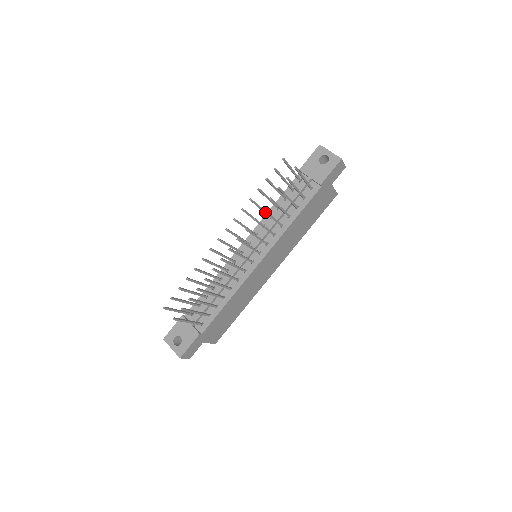
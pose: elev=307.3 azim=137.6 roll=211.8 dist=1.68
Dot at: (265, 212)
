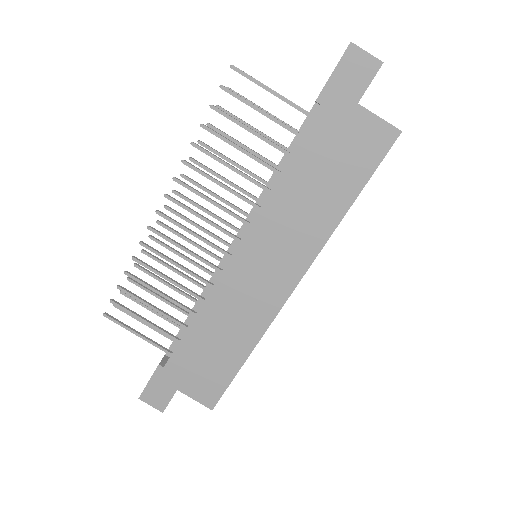
Dot at: (202, 151)
